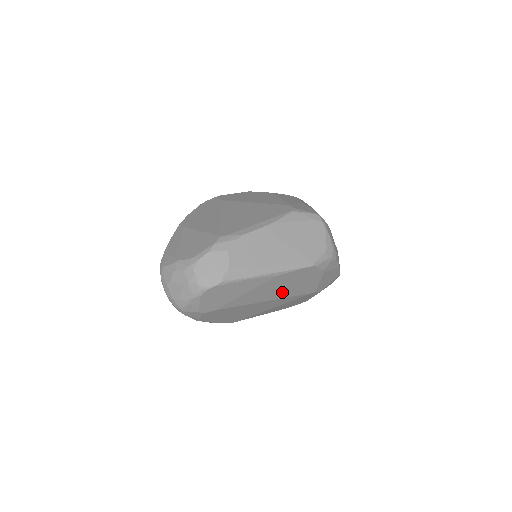
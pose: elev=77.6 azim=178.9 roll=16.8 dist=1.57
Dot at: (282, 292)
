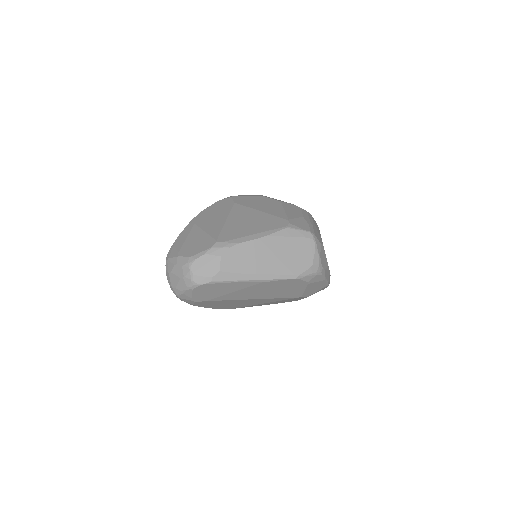
Dot at: (269, 294)
